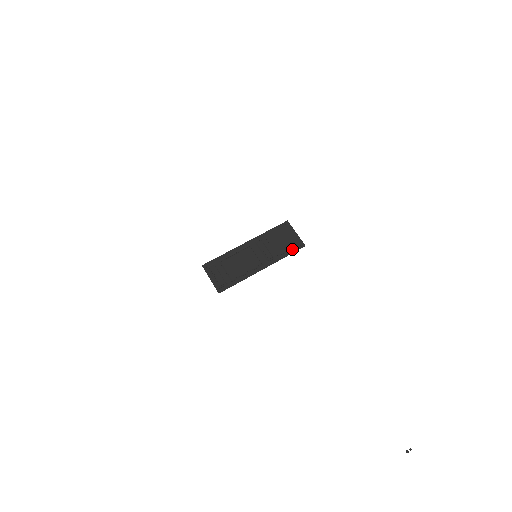
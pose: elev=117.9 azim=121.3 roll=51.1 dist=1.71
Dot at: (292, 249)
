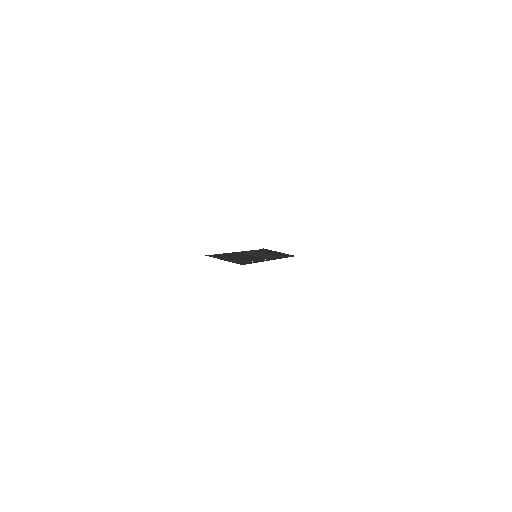
Dot at: (285, 256)
